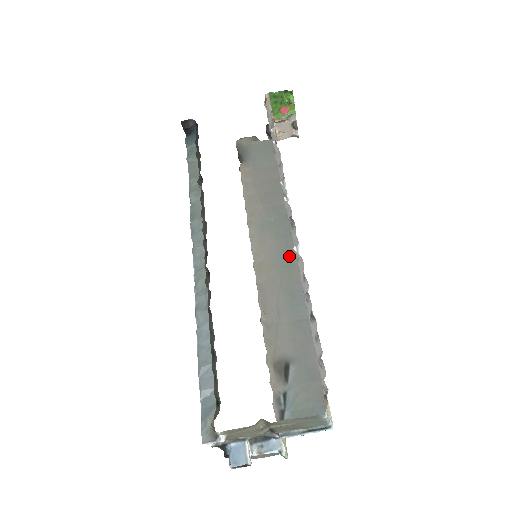
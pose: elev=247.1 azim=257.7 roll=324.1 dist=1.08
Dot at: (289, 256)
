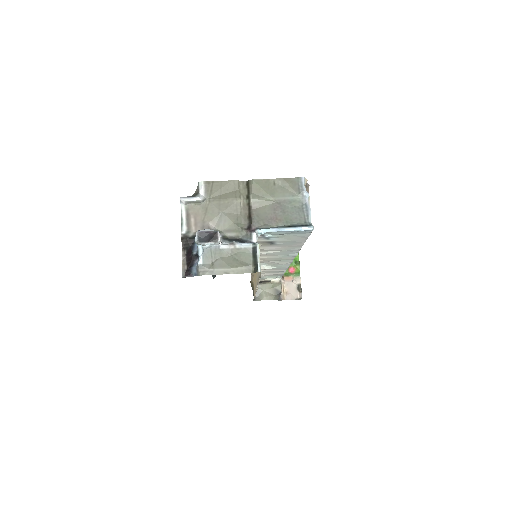
Dot at: (285, 261)
